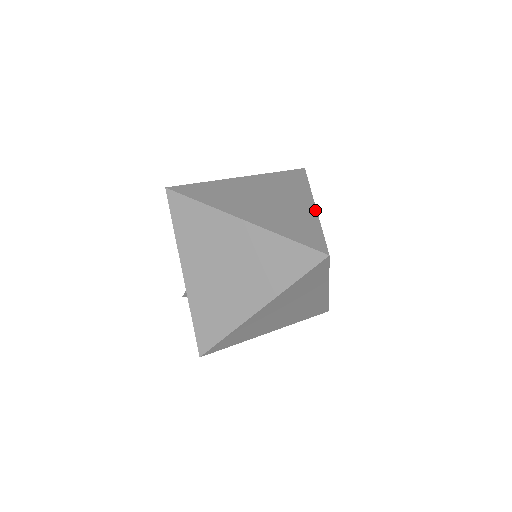
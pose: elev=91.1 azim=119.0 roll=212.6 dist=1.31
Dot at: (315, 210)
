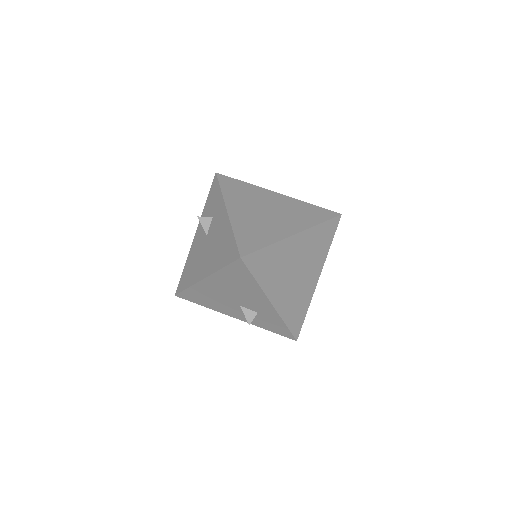
Dot at: (286, 196)
